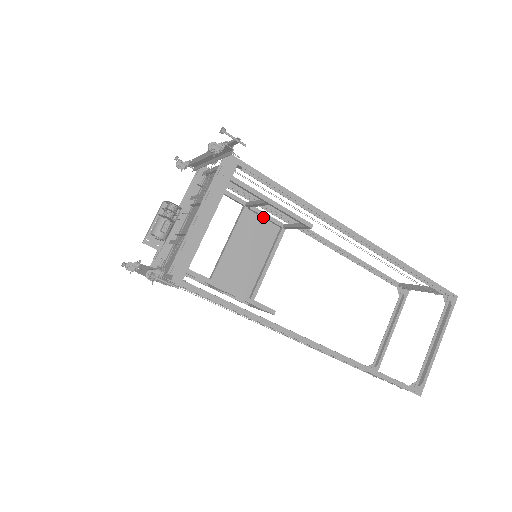
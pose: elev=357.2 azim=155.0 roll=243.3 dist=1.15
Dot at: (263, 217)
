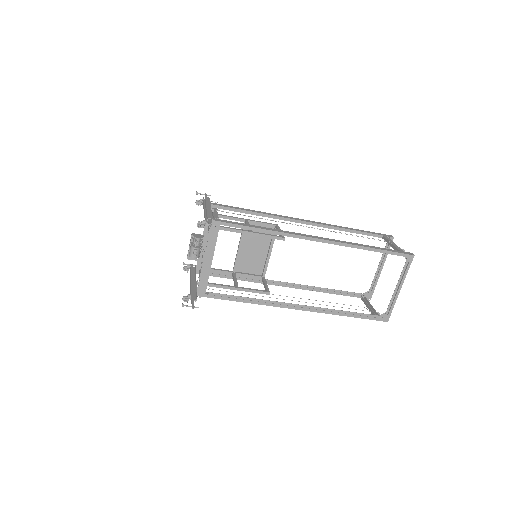
Dot at: (260, 224)
